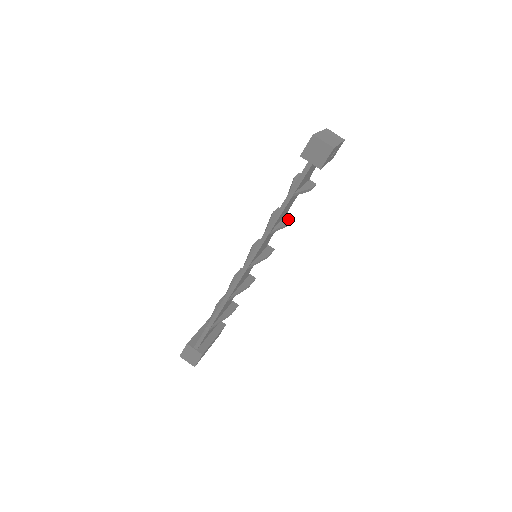
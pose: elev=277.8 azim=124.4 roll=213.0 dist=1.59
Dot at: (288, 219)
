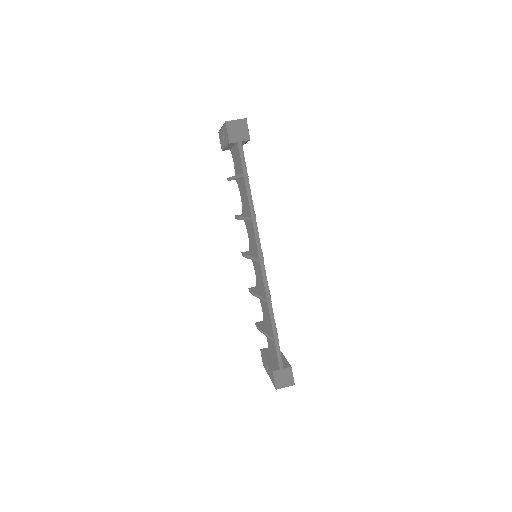
Dot at: occluded
